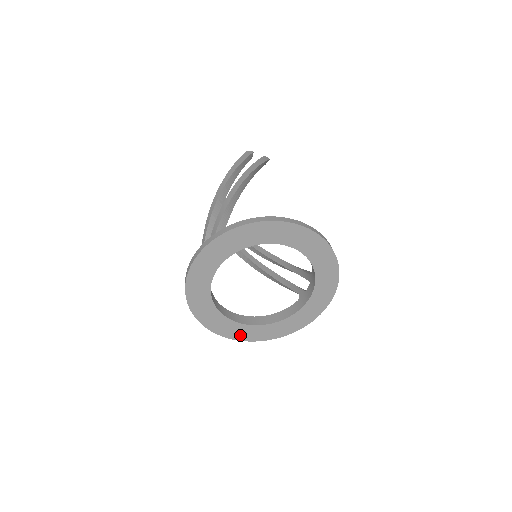
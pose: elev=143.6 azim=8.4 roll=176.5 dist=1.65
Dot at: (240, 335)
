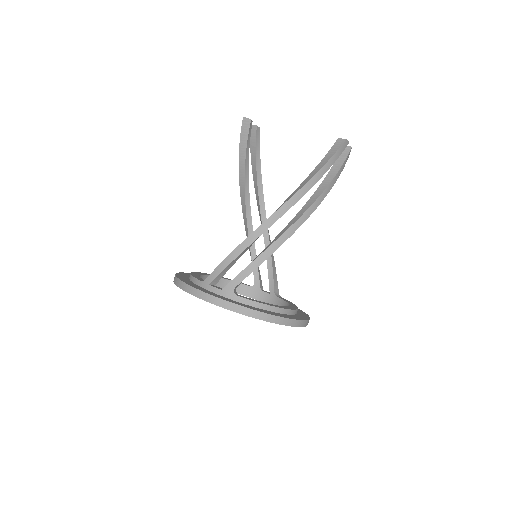
Dot at: occluded
